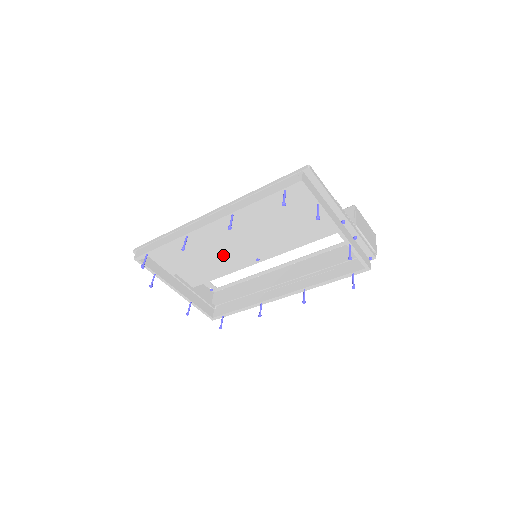
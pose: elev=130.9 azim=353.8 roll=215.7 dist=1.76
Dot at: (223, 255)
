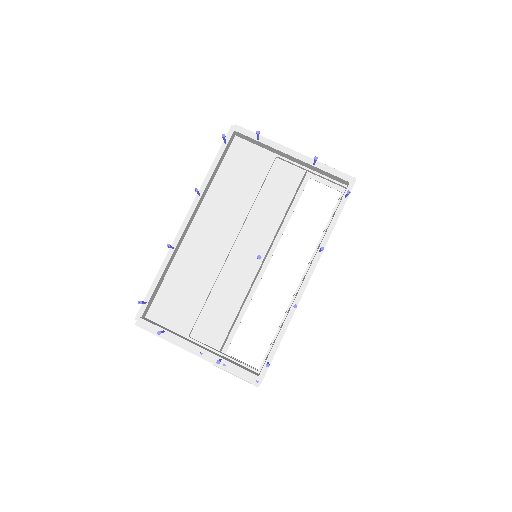
Dot at: (224, 273)
